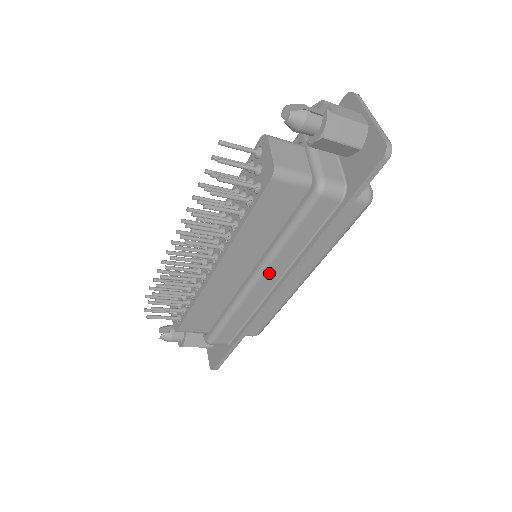
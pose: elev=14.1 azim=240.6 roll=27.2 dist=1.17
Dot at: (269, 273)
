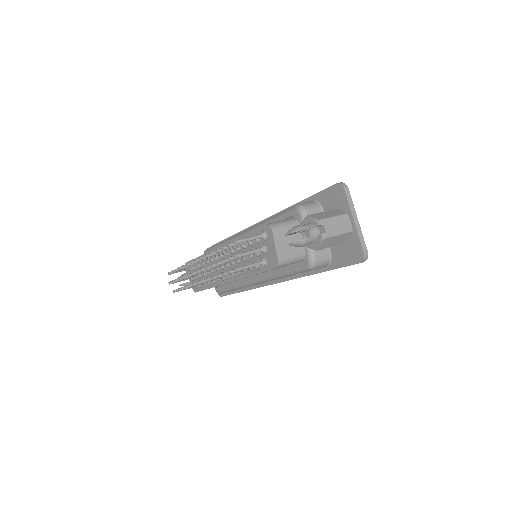
Dot at: occluded
